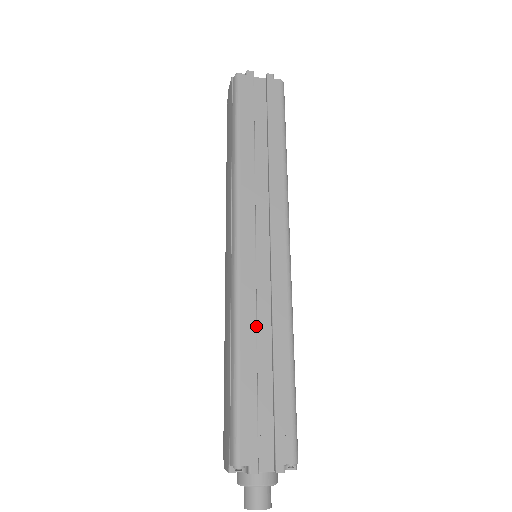
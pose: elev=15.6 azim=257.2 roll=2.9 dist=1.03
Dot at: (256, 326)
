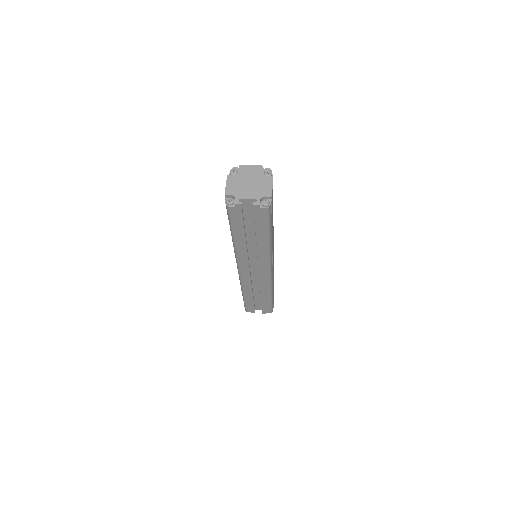
Dot at: (252, 291)
